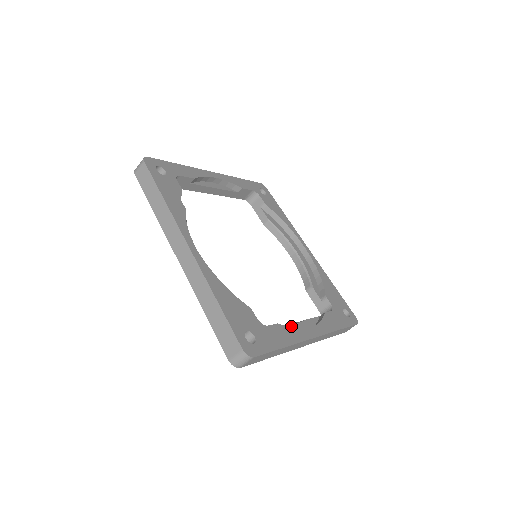
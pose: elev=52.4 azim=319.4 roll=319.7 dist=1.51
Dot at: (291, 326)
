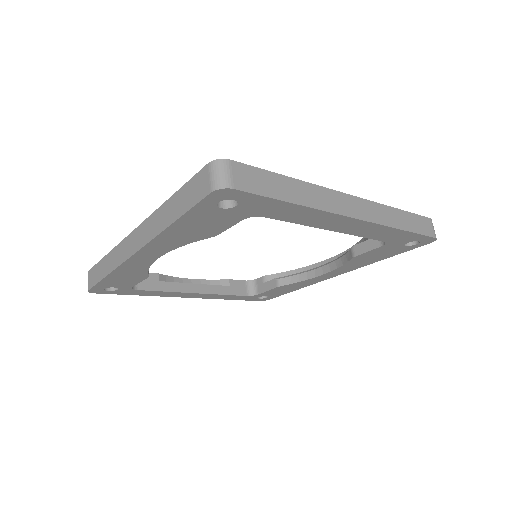
Dot at: occluded
